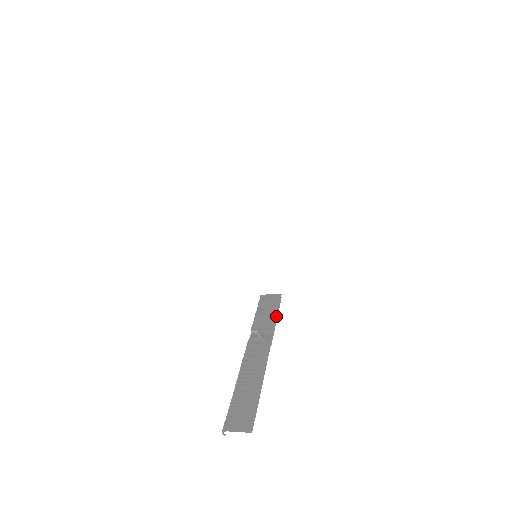
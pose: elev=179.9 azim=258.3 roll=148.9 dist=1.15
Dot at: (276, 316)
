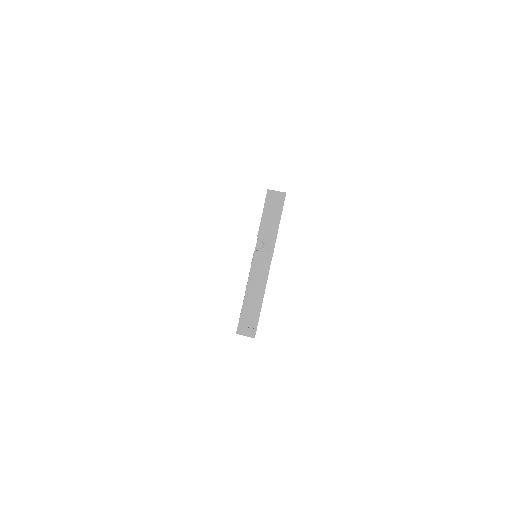
Dot at: (279, 223)
